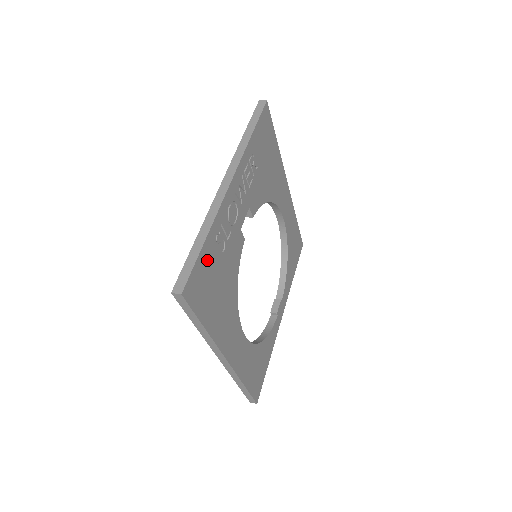
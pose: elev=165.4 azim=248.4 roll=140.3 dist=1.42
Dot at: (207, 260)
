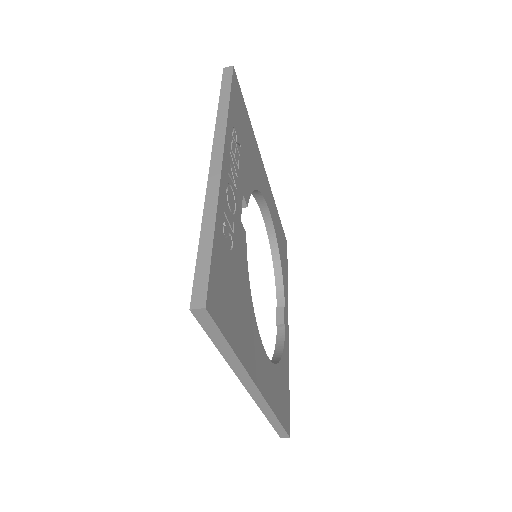
Dot at: (220, 259)
